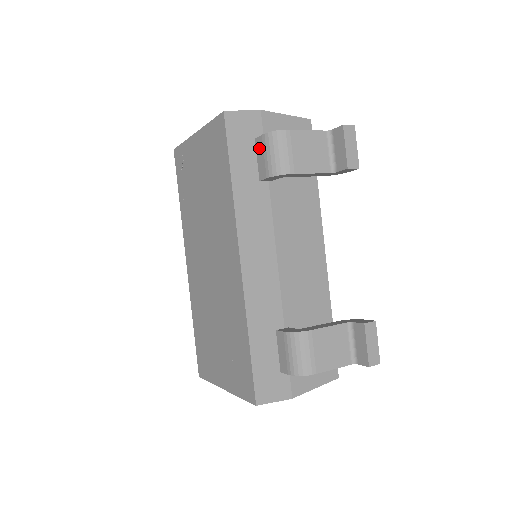
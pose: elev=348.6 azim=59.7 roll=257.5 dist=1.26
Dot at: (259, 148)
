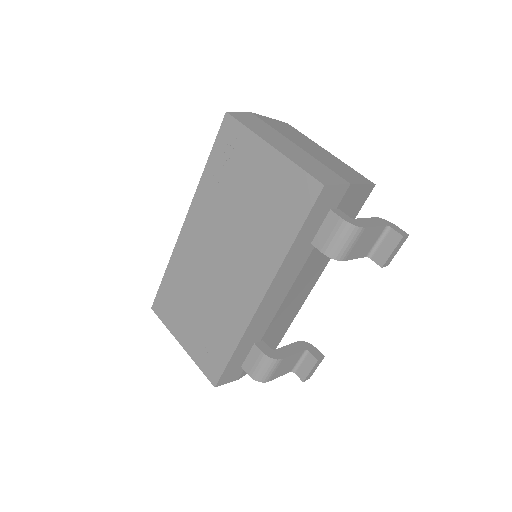
Dot at: (330, 222)
